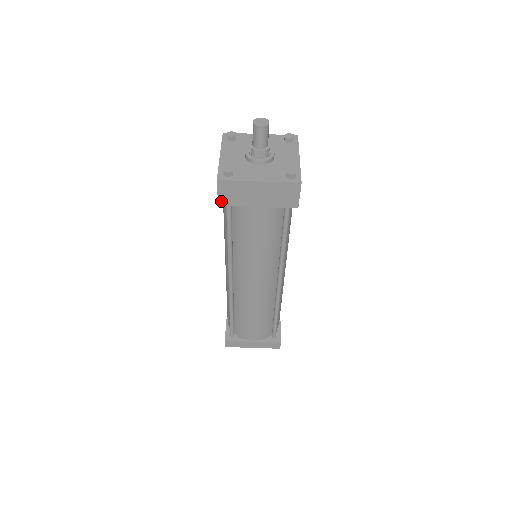
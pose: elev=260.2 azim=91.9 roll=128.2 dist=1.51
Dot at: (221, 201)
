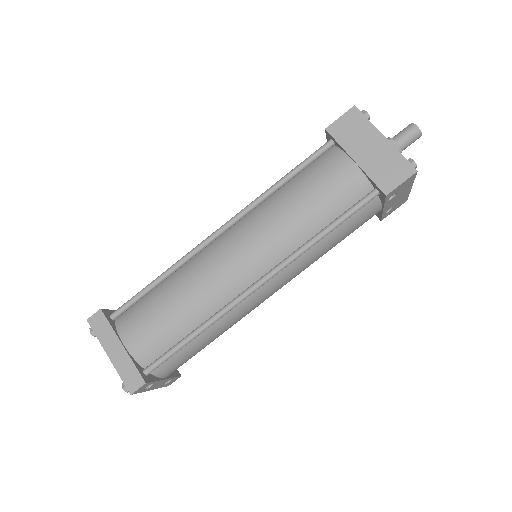
Dot at: (333, 127)
